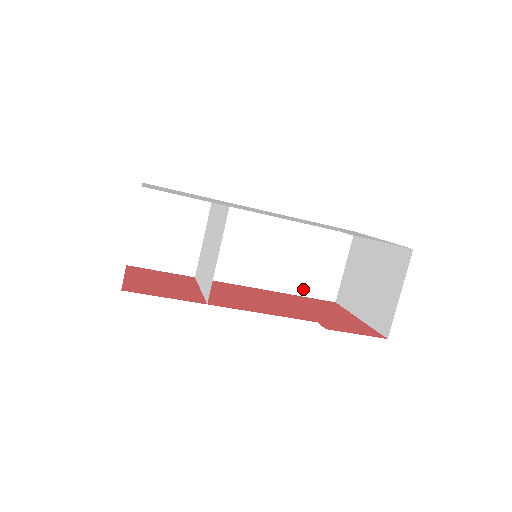
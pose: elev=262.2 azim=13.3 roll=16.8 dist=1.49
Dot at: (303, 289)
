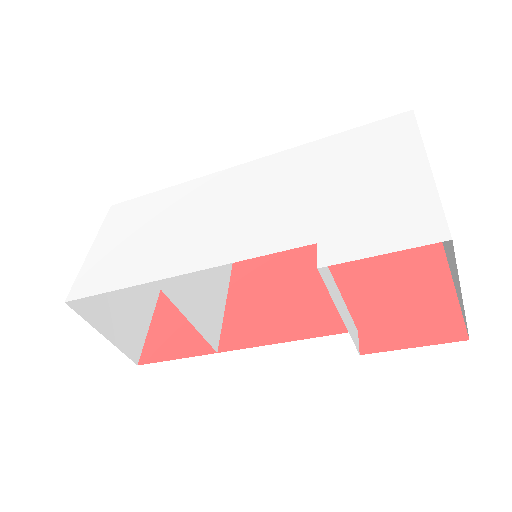
Dot at: occluded
